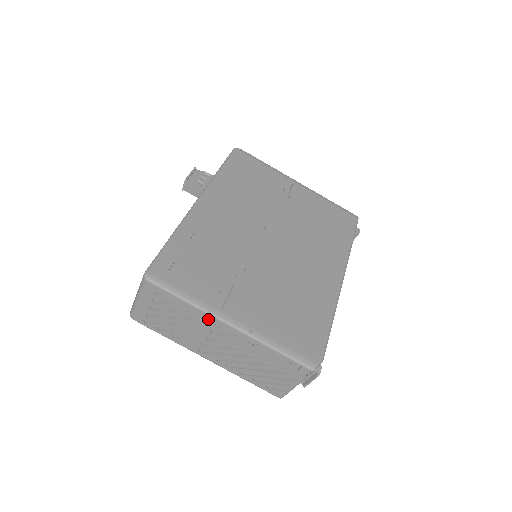
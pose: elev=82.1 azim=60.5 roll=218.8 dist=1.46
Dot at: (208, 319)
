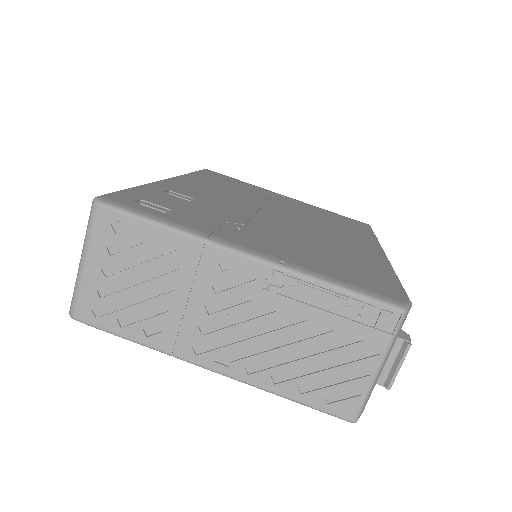
Dot at: (206, 256)
